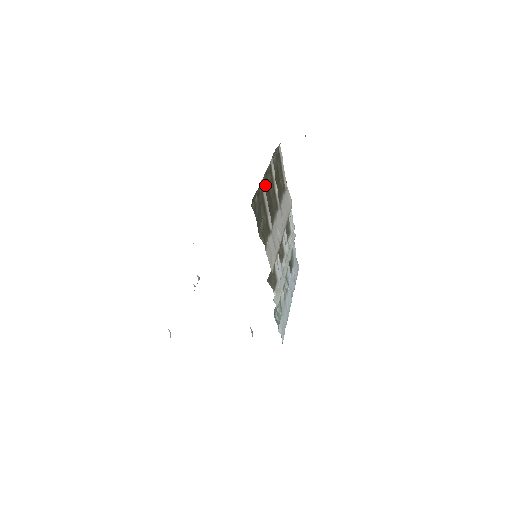
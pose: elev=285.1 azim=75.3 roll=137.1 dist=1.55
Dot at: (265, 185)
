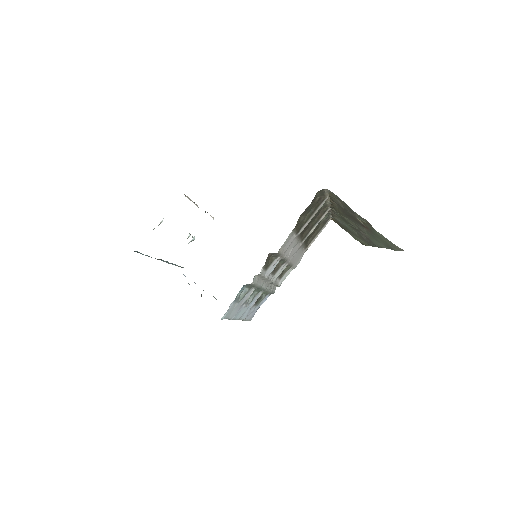
Dot at: (318, 211)
